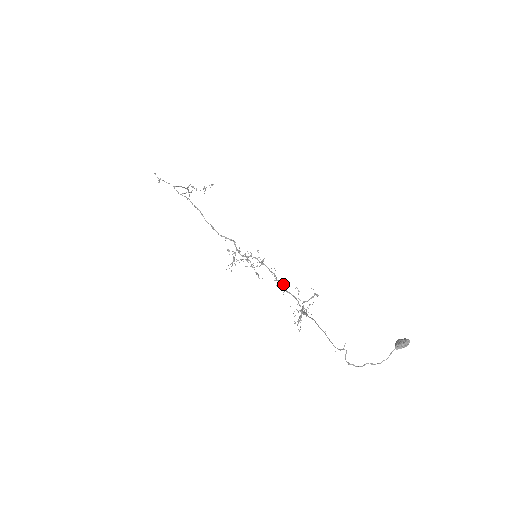
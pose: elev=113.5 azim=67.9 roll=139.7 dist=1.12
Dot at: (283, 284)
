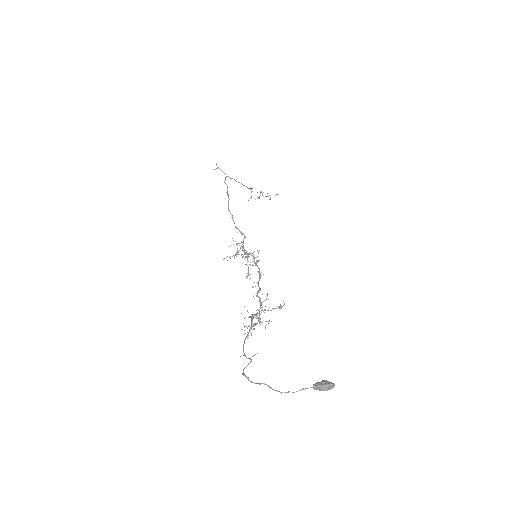
Dot at: (260, 288)
